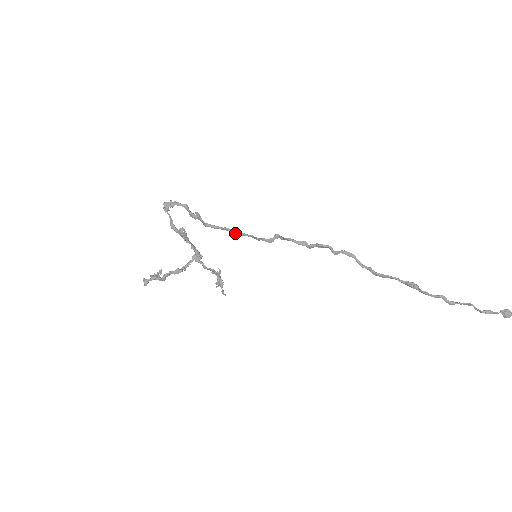
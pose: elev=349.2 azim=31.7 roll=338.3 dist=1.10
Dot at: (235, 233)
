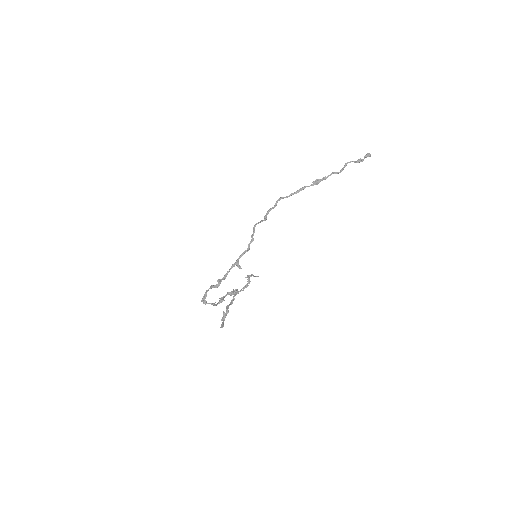
Dot at: (238, 260)
